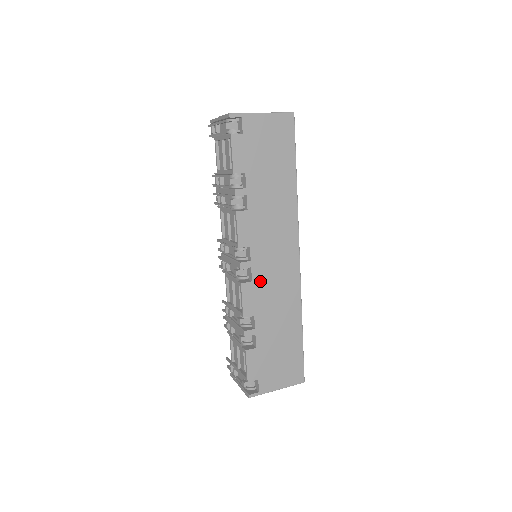
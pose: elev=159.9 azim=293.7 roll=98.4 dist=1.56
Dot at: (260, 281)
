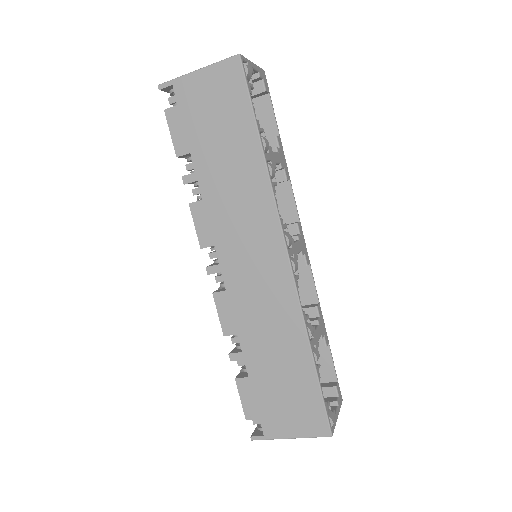
Dot at: (237, 290)
